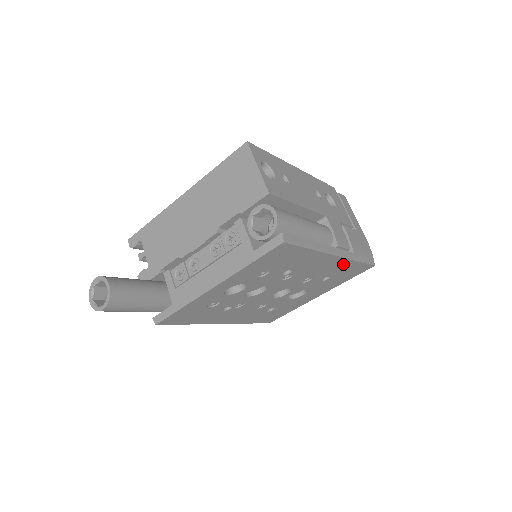
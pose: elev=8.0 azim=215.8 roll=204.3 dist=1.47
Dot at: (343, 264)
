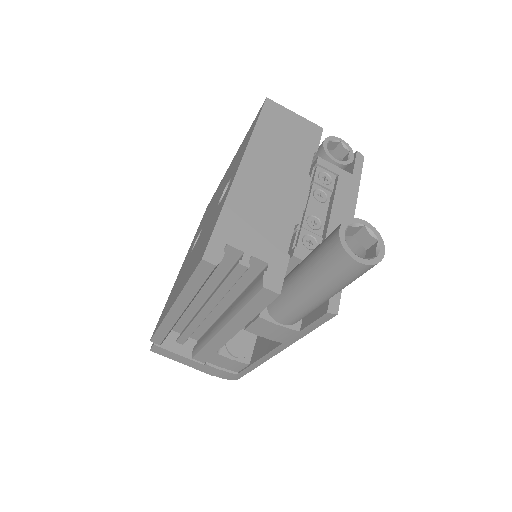
Dot at: occluded
